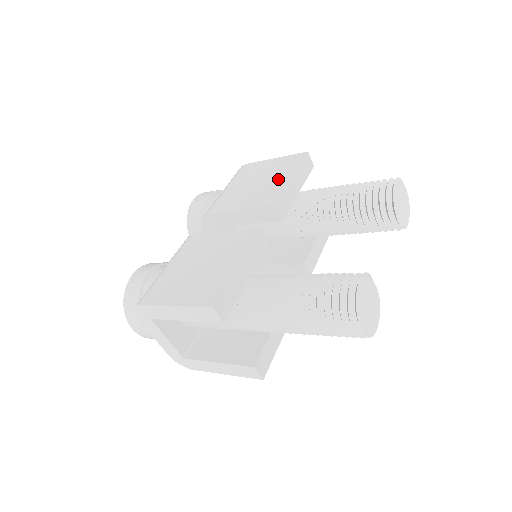
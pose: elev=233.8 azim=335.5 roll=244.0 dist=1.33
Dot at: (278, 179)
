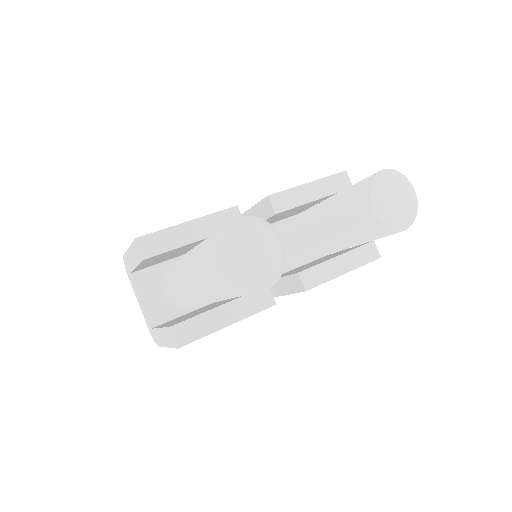
Dot at: occluded
